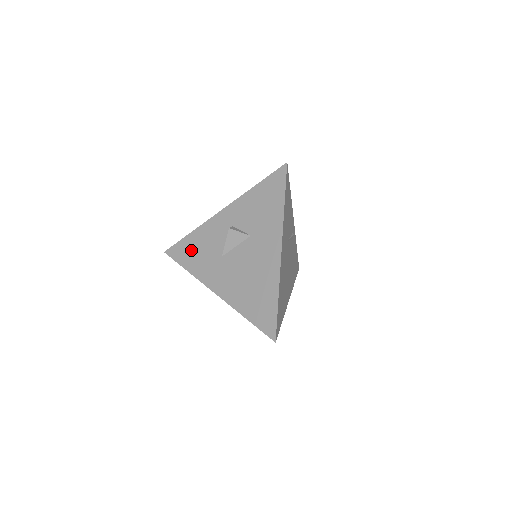
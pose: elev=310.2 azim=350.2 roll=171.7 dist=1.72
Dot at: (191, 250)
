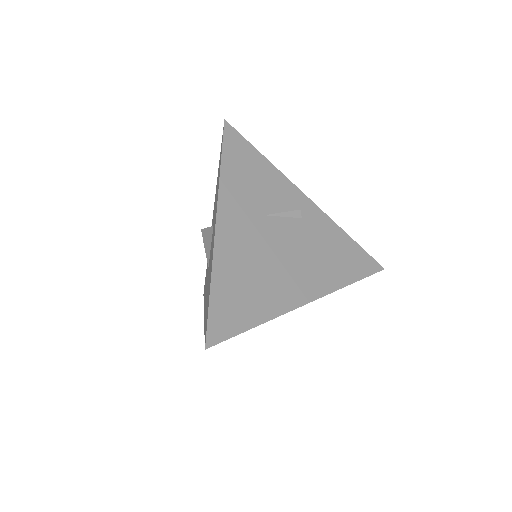
Dot at: occluded
